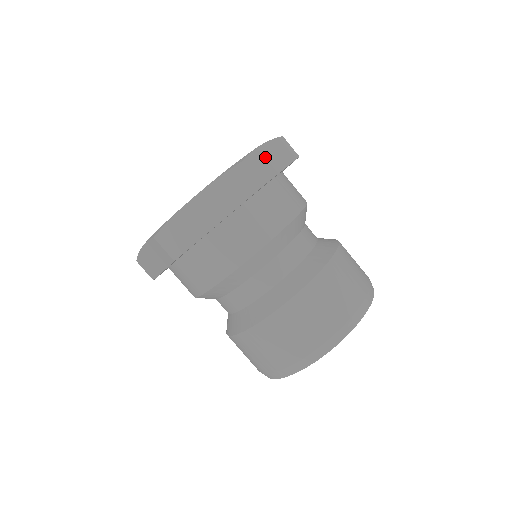
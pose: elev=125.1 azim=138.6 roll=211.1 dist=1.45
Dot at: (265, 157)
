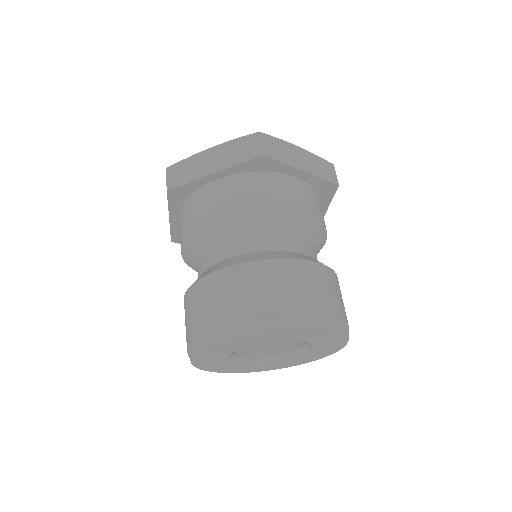
Dot at: (290, 151)
